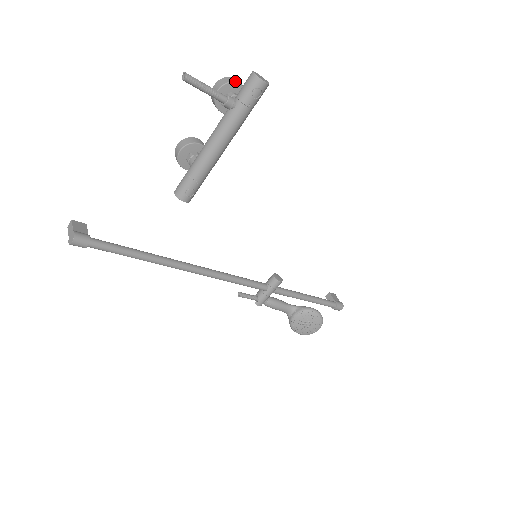
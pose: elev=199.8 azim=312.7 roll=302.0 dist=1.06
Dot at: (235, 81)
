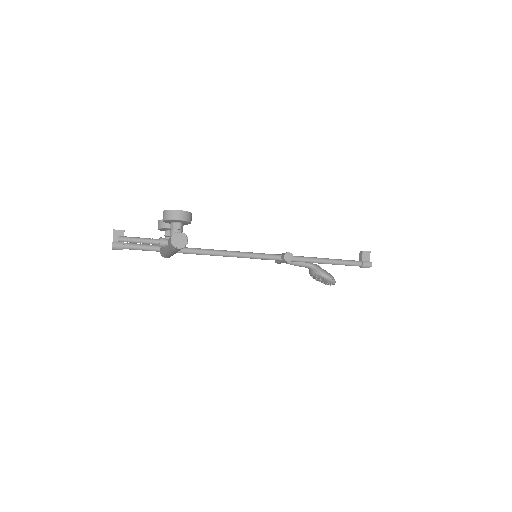
Dot at: (174, 218)
